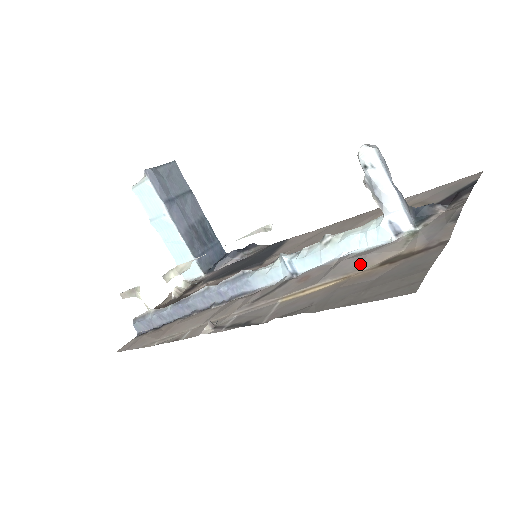
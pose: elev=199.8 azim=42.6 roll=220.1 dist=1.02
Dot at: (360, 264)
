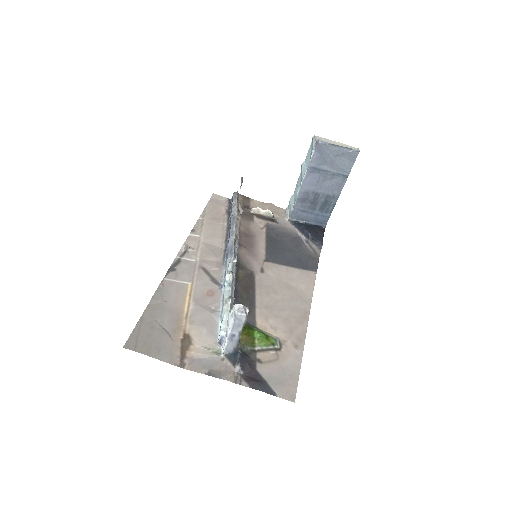
Dot at: (196, 323)
